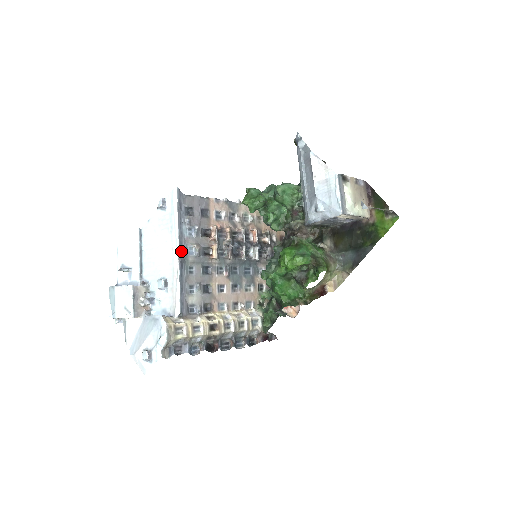
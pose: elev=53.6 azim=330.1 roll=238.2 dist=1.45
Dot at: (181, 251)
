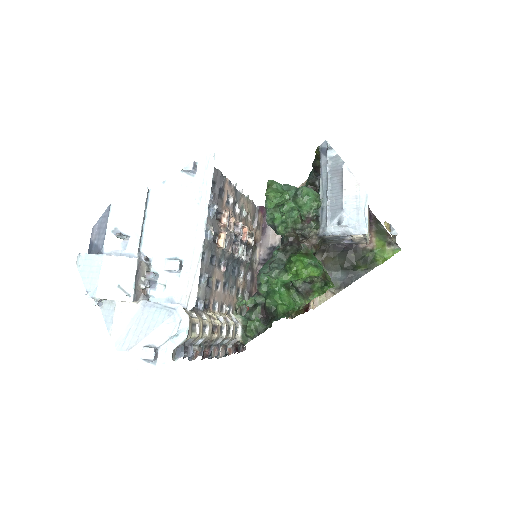
Dot at: occluded
